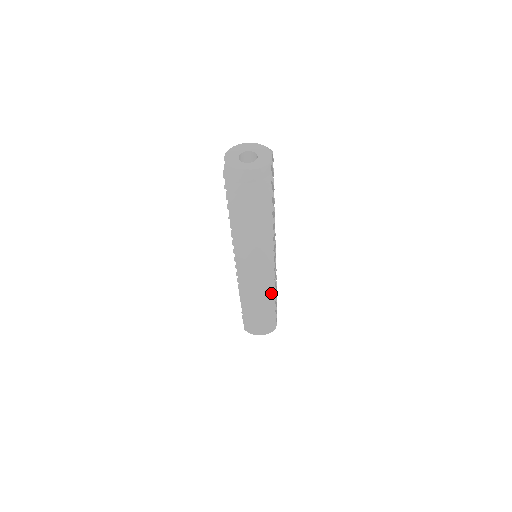
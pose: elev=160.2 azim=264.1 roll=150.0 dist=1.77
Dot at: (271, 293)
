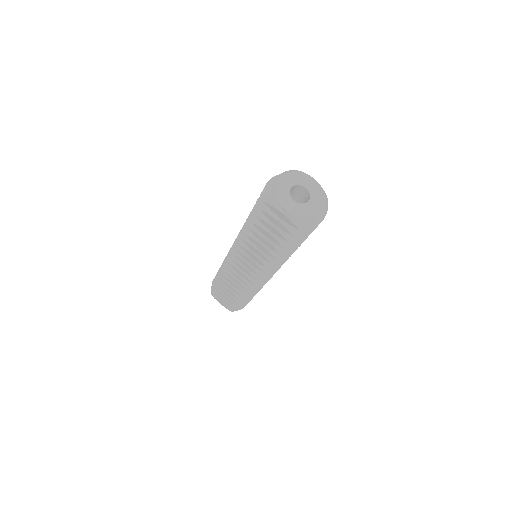
Dot at: occluded
